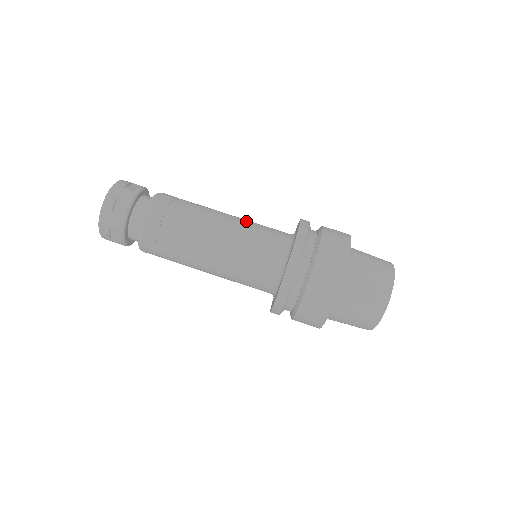
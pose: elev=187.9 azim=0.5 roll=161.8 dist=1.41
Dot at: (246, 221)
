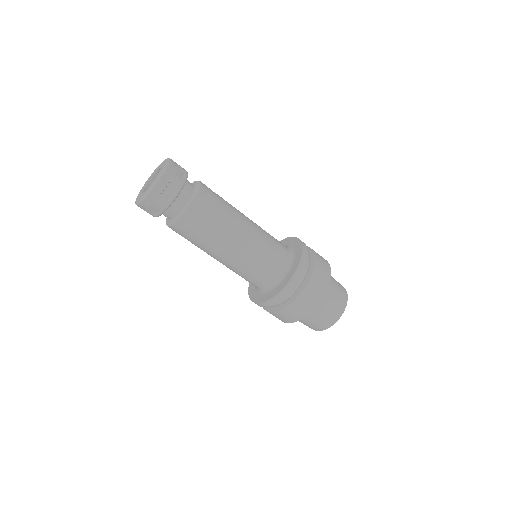
Dot at: occluded
